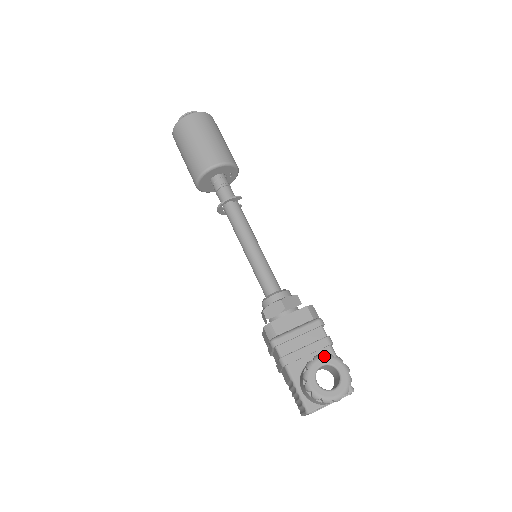
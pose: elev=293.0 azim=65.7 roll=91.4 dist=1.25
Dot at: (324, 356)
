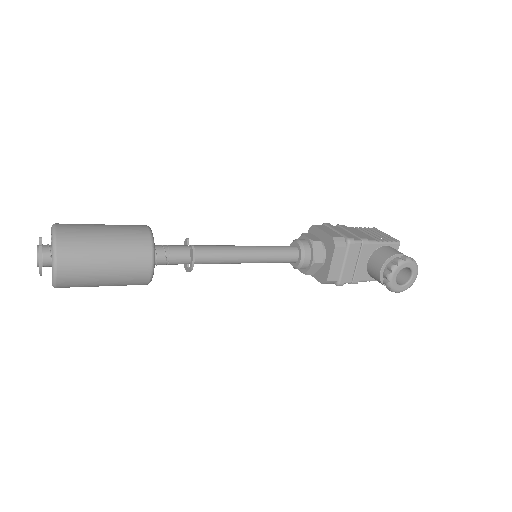
Dot at: (393, 273)
